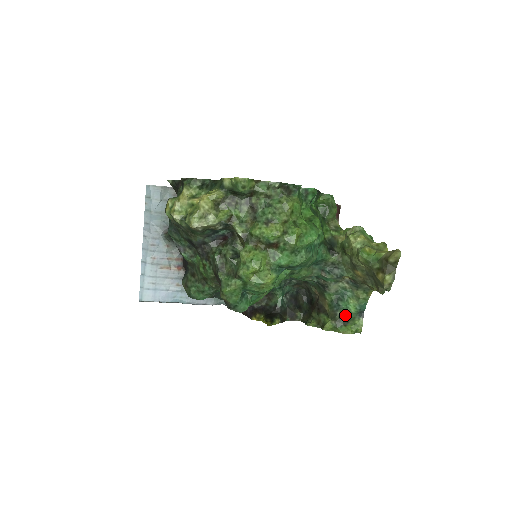
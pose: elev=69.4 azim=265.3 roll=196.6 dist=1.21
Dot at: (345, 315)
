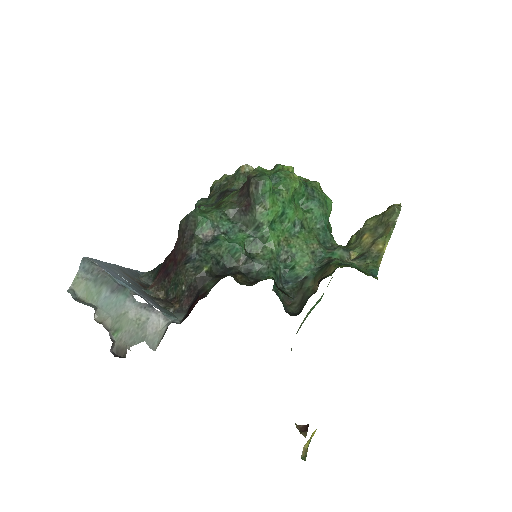
Dot at: occluded
